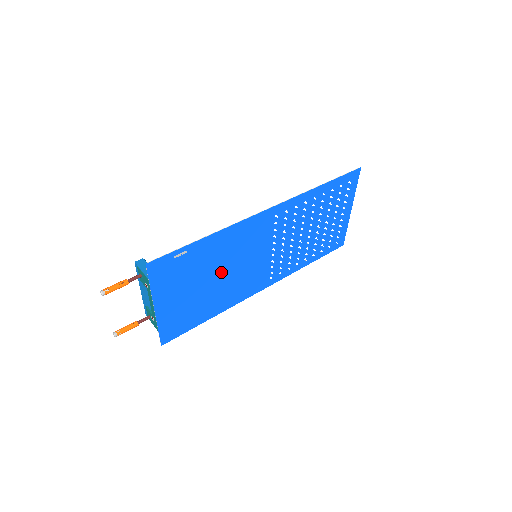
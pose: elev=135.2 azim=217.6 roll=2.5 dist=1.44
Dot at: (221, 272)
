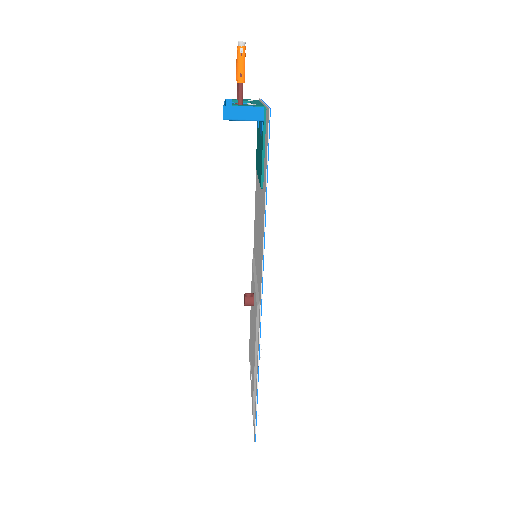
Dot at: occluded
